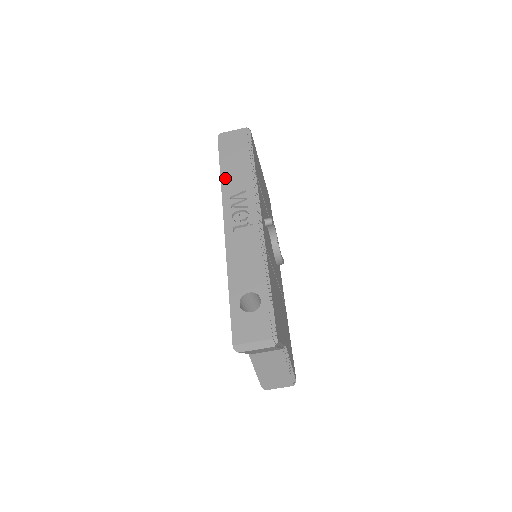
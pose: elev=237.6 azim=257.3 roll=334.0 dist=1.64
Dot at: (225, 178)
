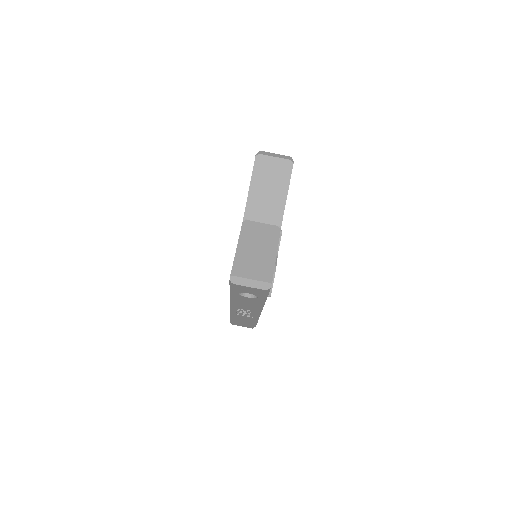
Dot at: occluded
